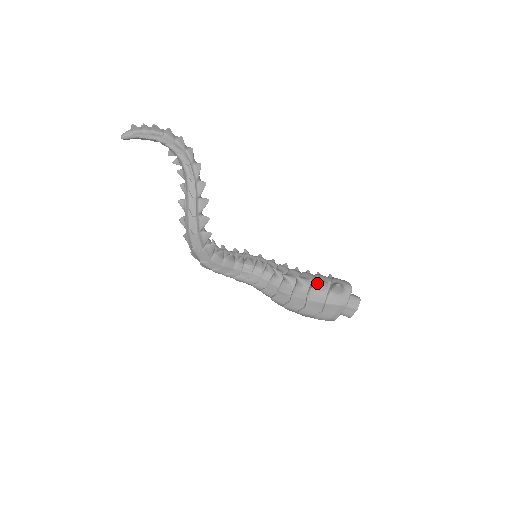
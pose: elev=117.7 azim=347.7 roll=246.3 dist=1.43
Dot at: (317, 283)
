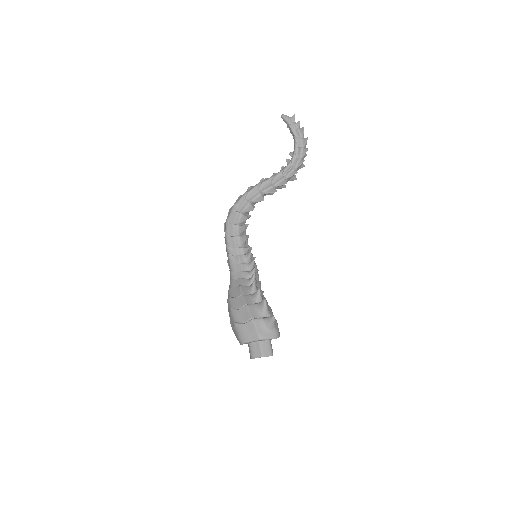
Dot at: (264, 302)
